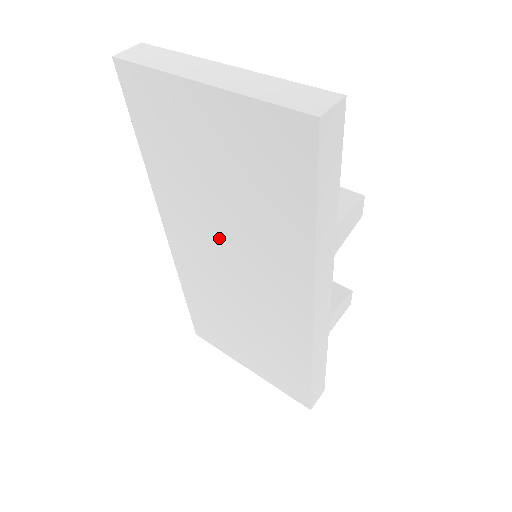
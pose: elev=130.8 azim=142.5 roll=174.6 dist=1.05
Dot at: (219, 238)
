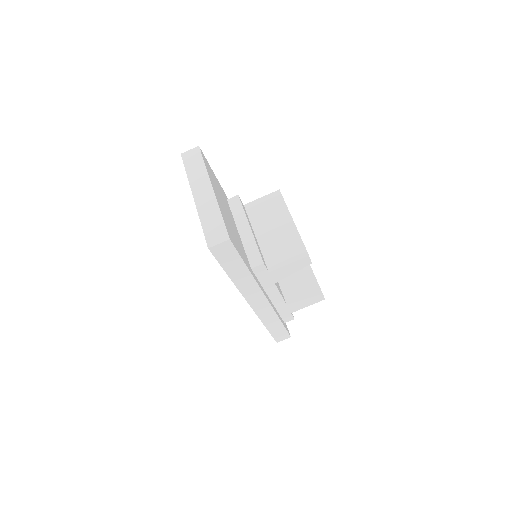
Dot at: occluded
